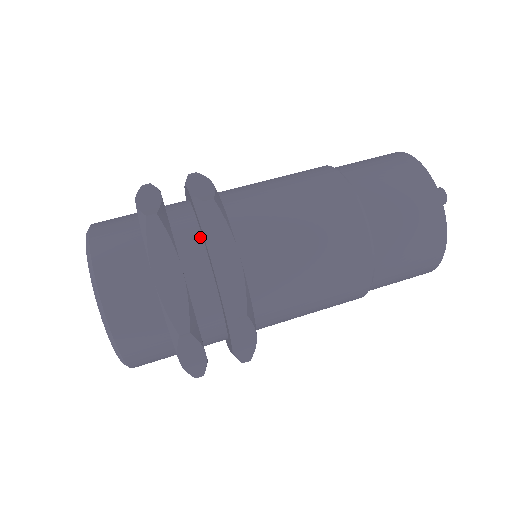
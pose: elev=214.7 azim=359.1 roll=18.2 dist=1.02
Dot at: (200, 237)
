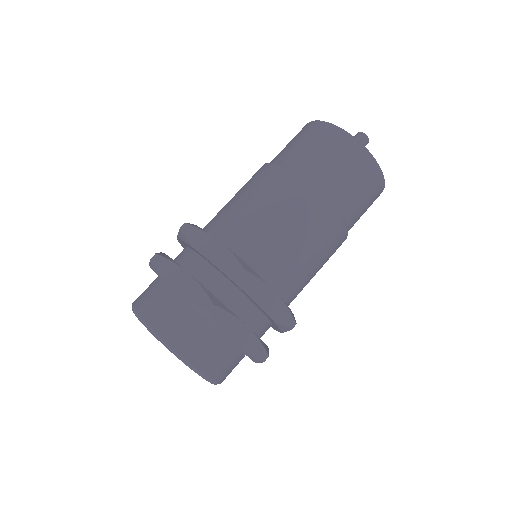
Dot at: (240, 292)
